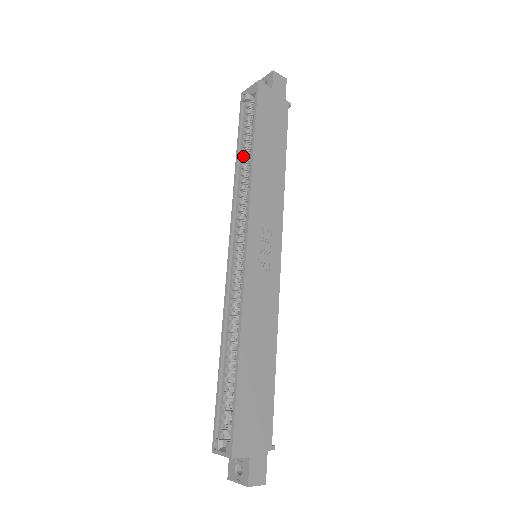
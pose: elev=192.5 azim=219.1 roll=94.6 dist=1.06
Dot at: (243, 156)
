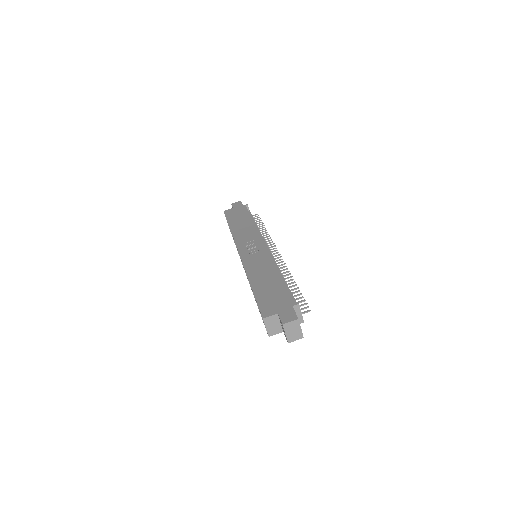
Dot at: occluded
